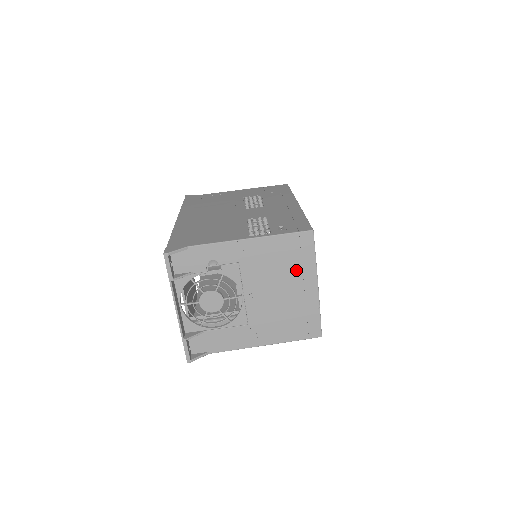
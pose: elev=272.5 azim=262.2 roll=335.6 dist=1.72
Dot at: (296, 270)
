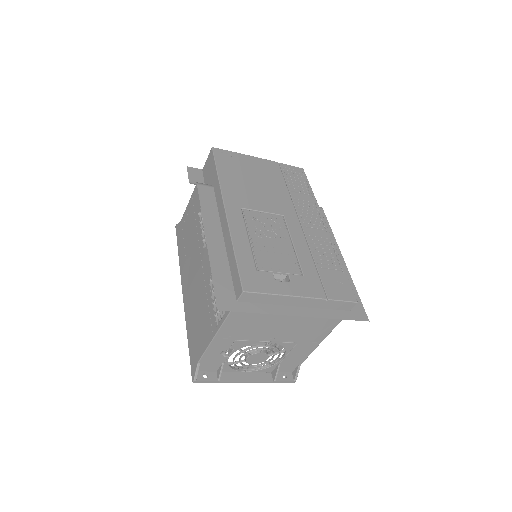
Dot at: occluded
